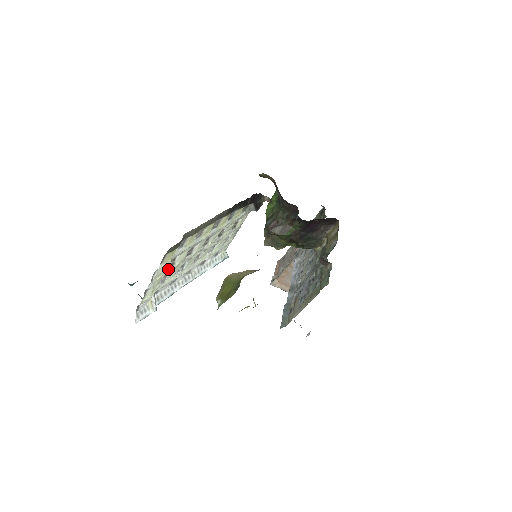
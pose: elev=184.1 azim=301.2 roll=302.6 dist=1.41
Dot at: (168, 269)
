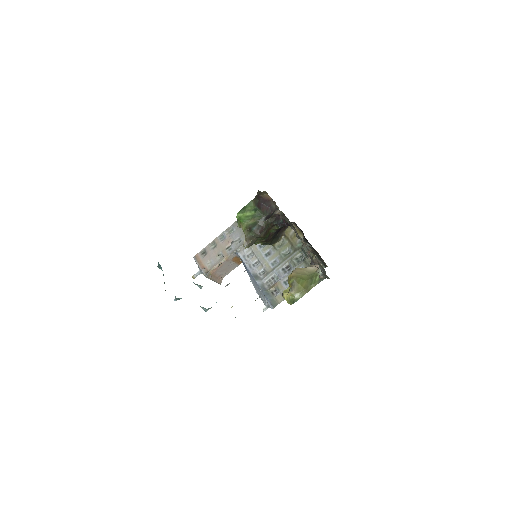
Dot at: occluded
